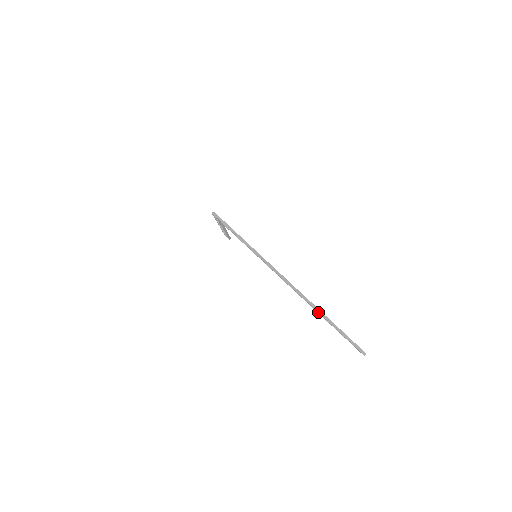
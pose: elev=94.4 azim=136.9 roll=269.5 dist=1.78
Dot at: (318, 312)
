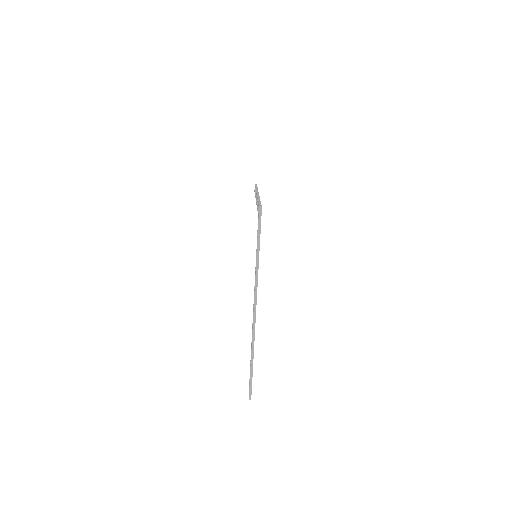
Dot at: (252, 348)
